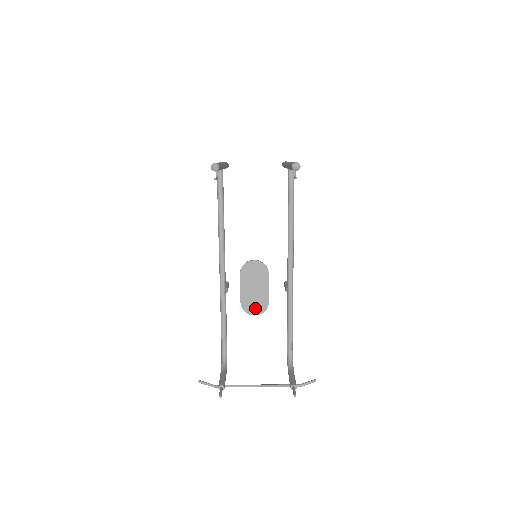
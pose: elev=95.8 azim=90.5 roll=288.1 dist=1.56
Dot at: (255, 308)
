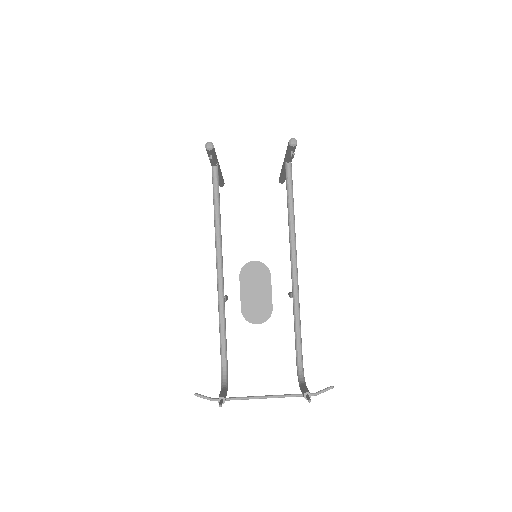
Dot at: (257, 315)
